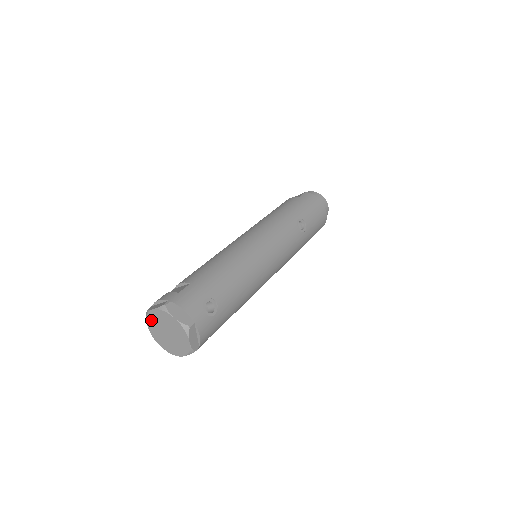
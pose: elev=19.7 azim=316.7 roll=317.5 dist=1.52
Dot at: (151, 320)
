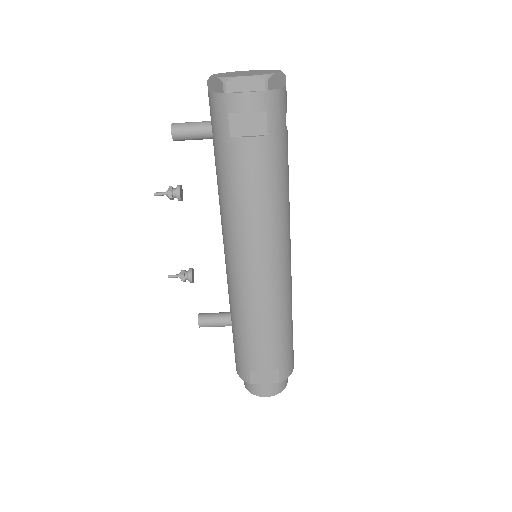
Dot at: (232, 72)
